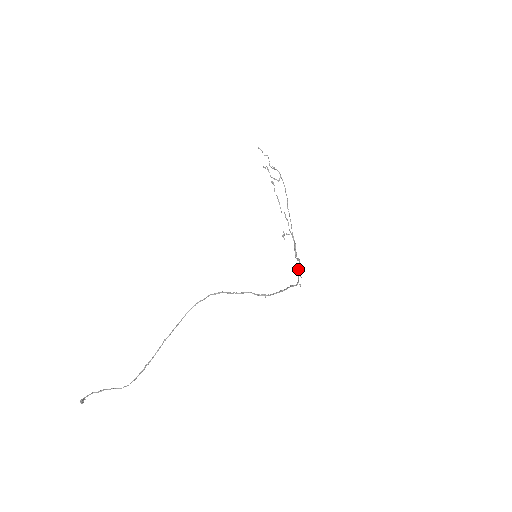
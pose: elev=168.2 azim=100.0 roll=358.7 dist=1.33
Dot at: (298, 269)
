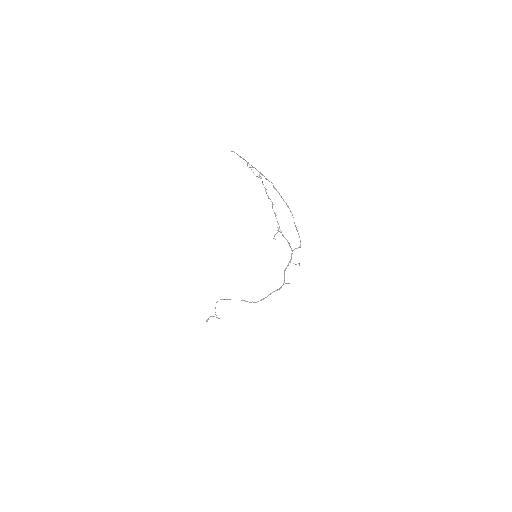
Dot at: (284, 272)
